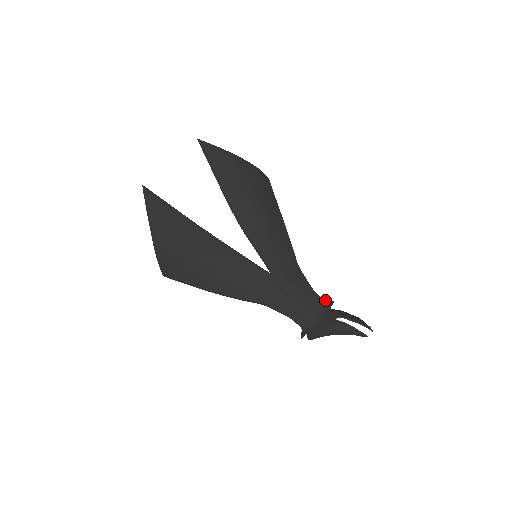
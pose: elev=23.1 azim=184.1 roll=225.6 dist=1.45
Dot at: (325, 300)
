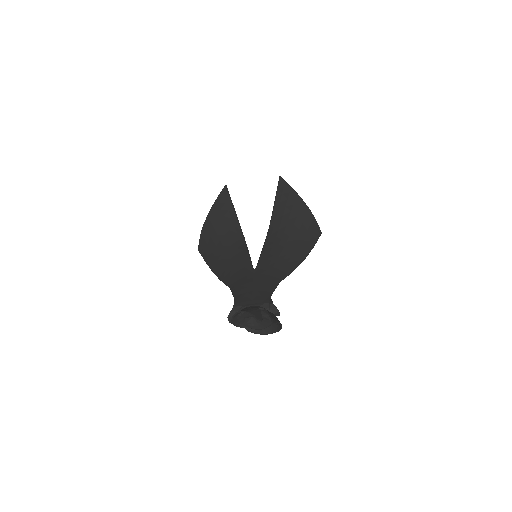
Dot at: (271, 302)
